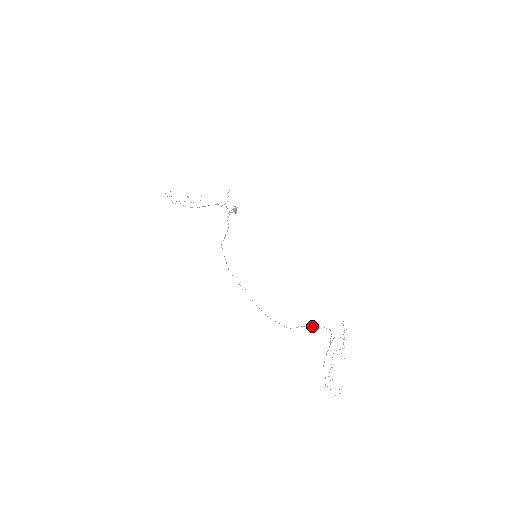
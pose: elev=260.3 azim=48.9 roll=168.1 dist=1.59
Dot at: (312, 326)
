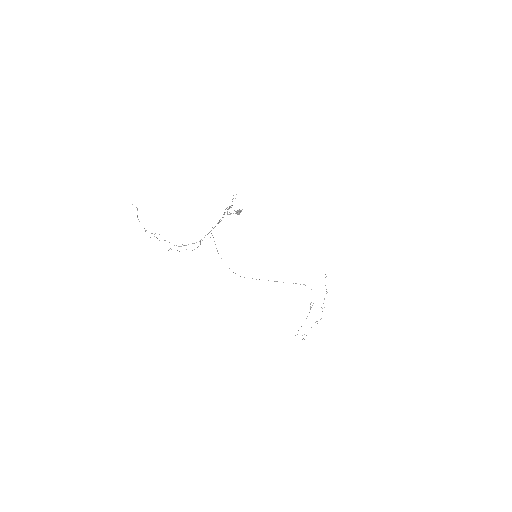
Dot at: (295, 283)
